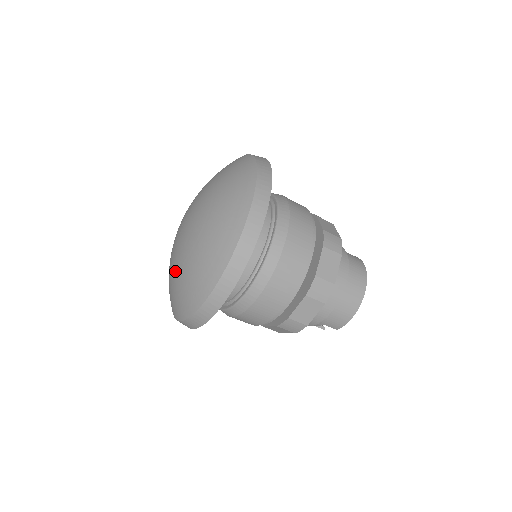
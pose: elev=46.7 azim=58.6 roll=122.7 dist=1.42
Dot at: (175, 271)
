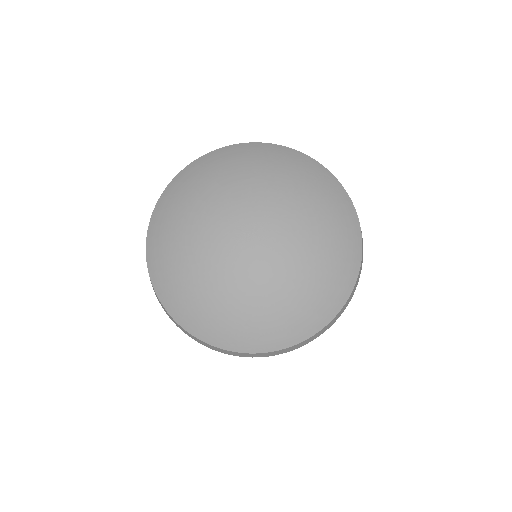
Dot at: (224, 291)
